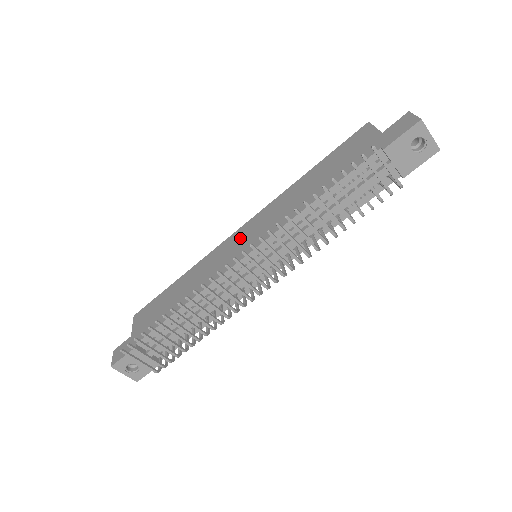
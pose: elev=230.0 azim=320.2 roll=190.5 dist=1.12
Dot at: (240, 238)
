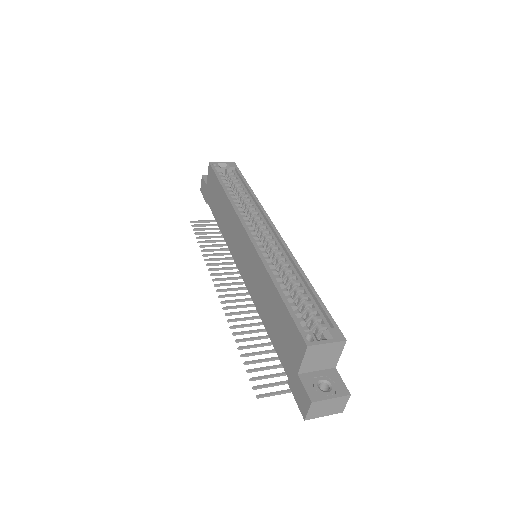
Dot at: (242, 244)
